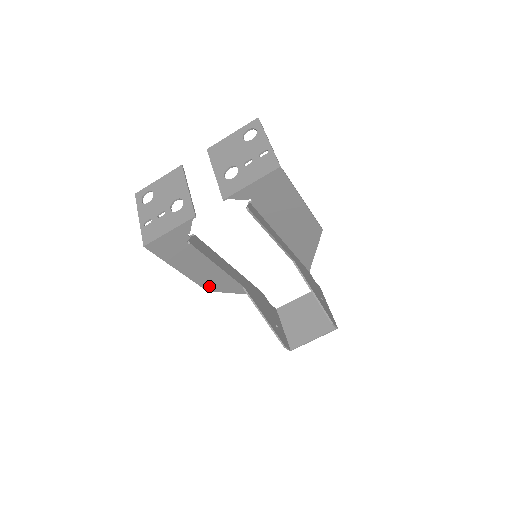
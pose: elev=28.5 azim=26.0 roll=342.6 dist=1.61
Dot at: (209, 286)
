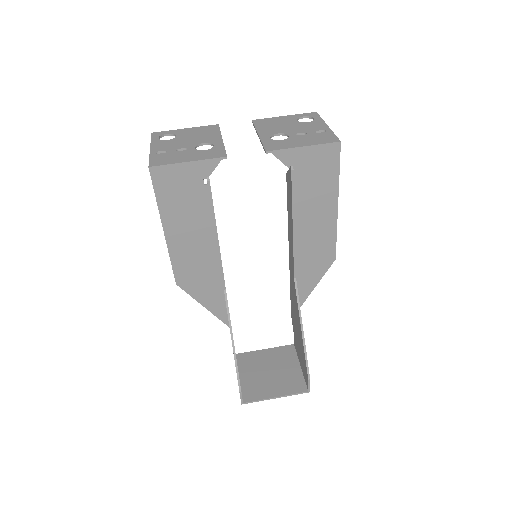
Dot at: (182, 277)
